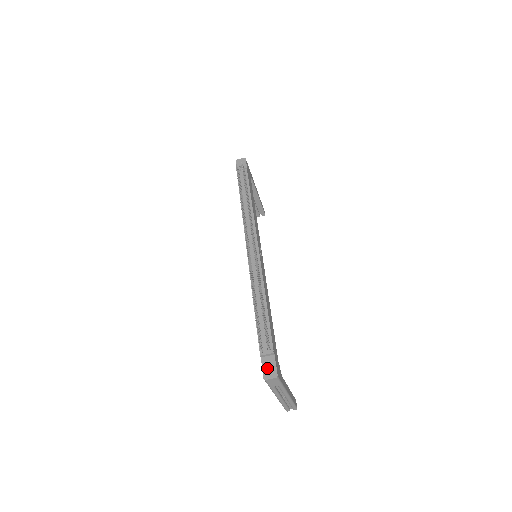
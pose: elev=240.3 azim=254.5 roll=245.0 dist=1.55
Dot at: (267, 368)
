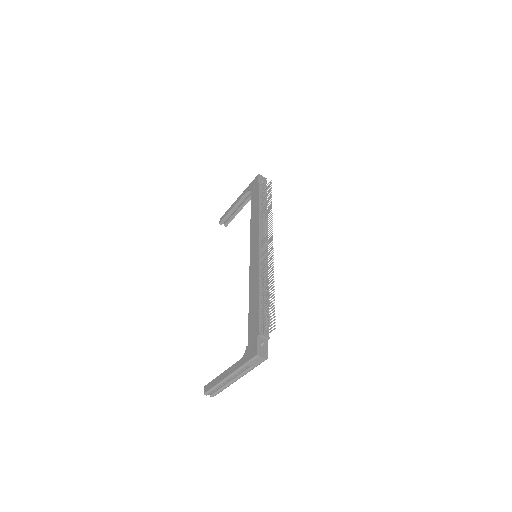
Dot at: (261, 347)
